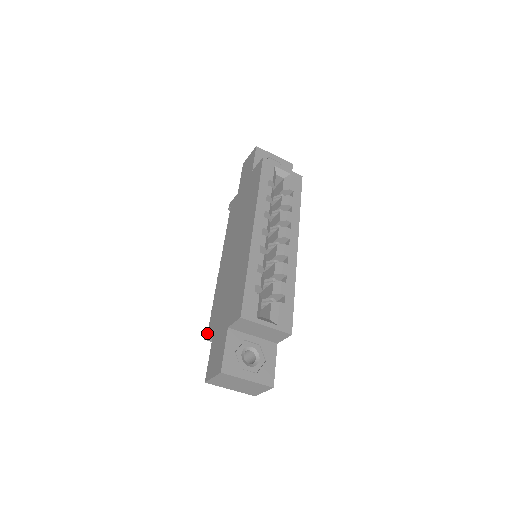
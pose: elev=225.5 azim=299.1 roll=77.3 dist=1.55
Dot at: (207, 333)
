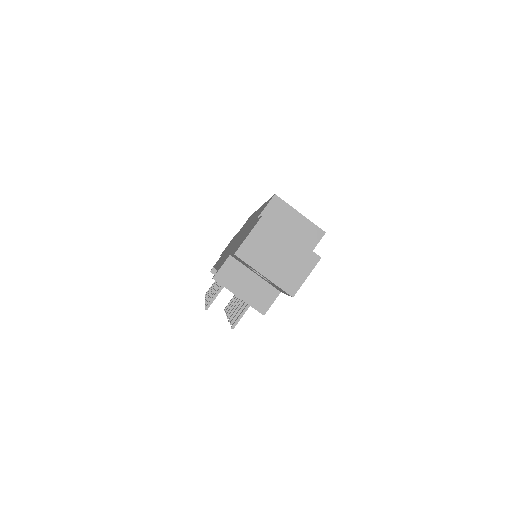
Dot at: (217, 271)
